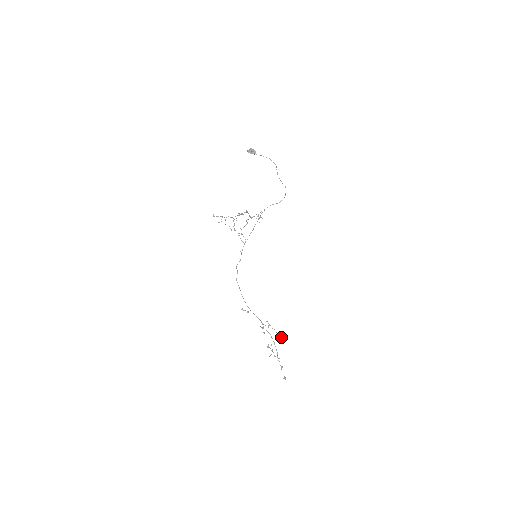
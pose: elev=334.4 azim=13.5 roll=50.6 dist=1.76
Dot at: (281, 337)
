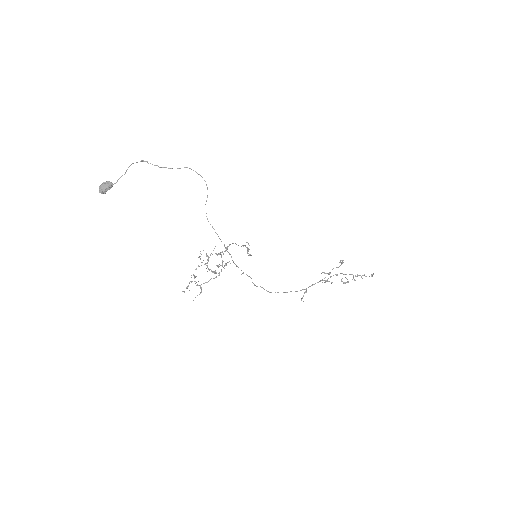
Dot at: (341, 264)
